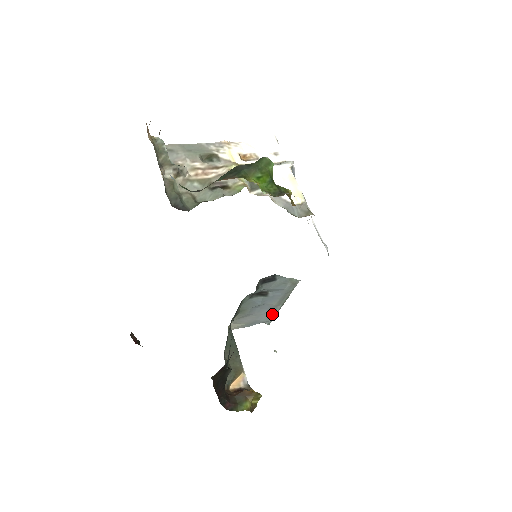
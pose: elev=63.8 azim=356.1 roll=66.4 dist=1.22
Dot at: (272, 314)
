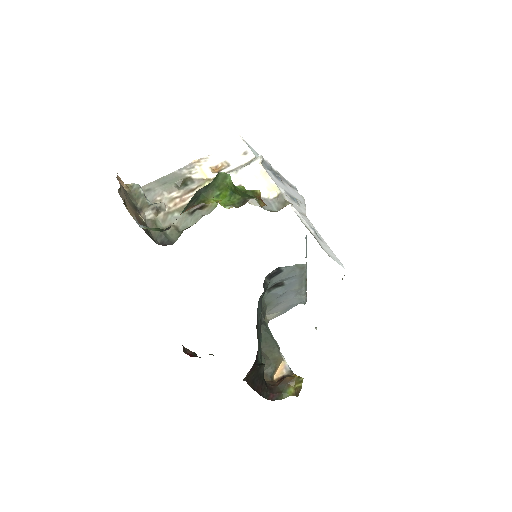
Dot at: (301, 296)
